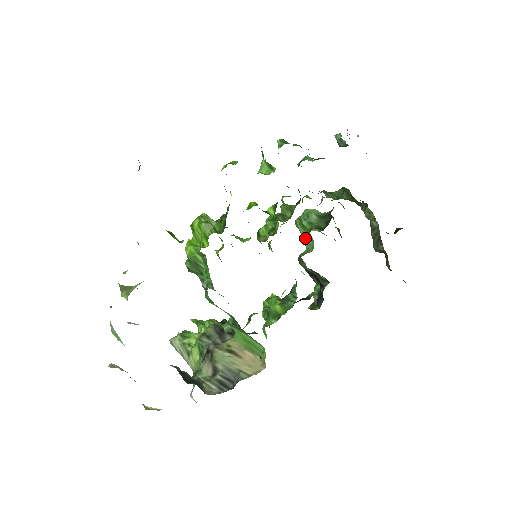
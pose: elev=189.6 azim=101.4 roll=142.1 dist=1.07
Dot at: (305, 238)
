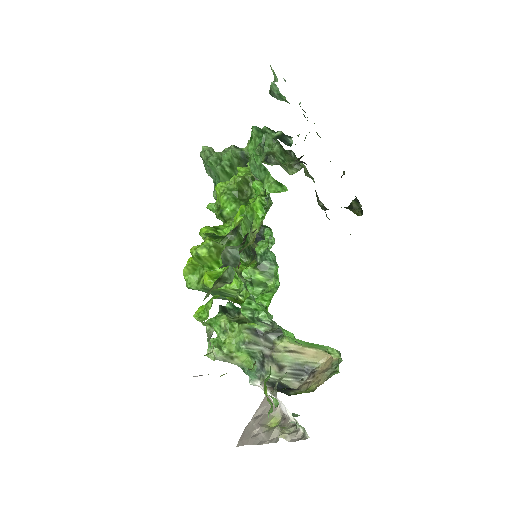
Dot at: (224, 180)
